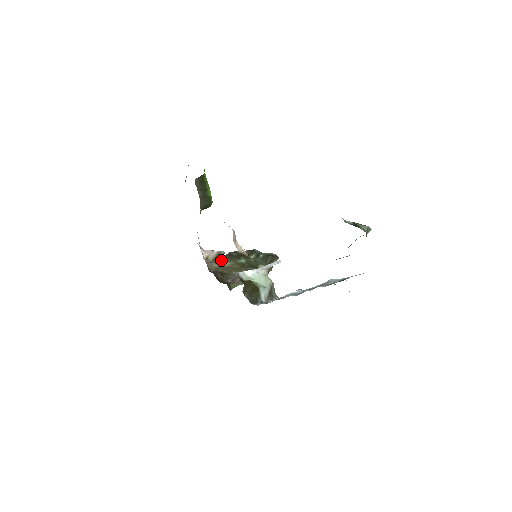
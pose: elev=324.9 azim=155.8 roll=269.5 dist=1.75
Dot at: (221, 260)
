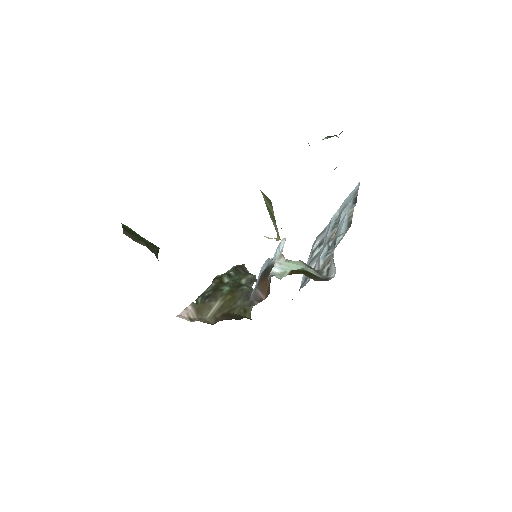
Dot at: (208, 306)
